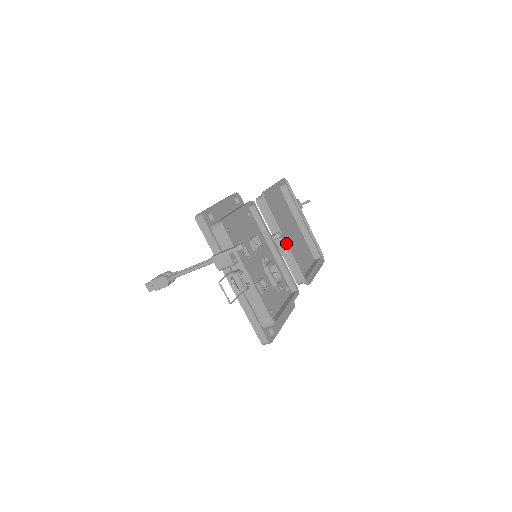
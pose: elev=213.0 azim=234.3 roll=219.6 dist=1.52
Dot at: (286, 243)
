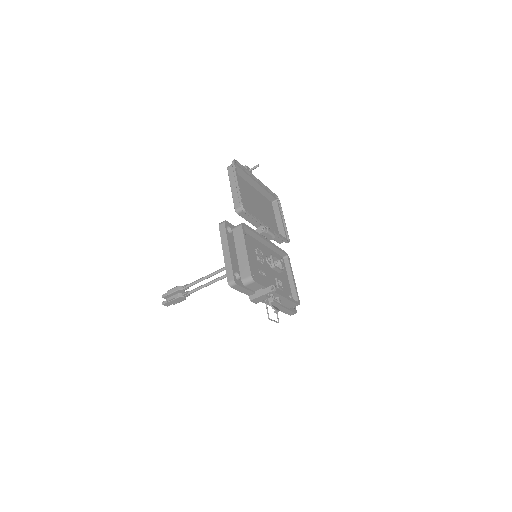
Dot at: (271, 232)
